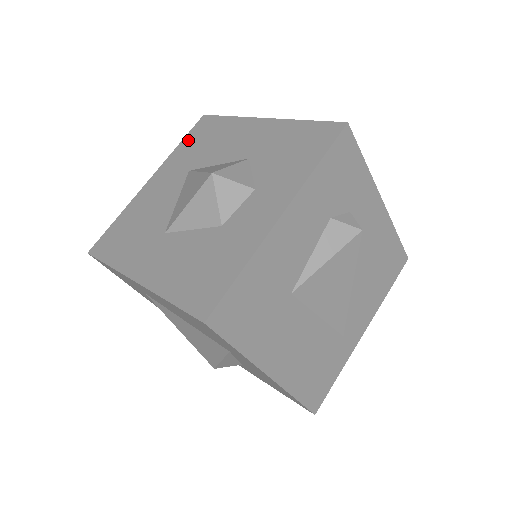
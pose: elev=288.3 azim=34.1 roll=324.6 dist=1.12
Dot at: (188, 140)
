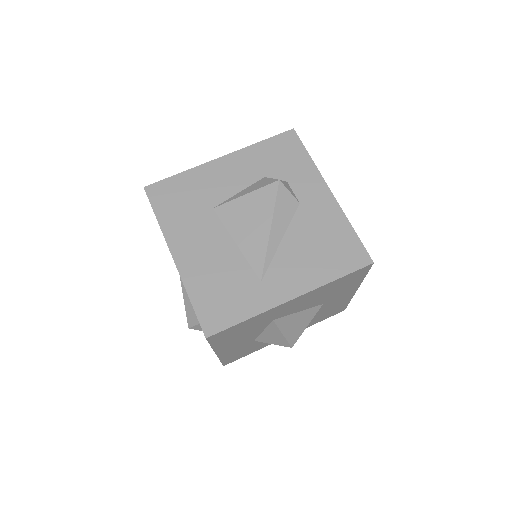
Dot at: occluded
